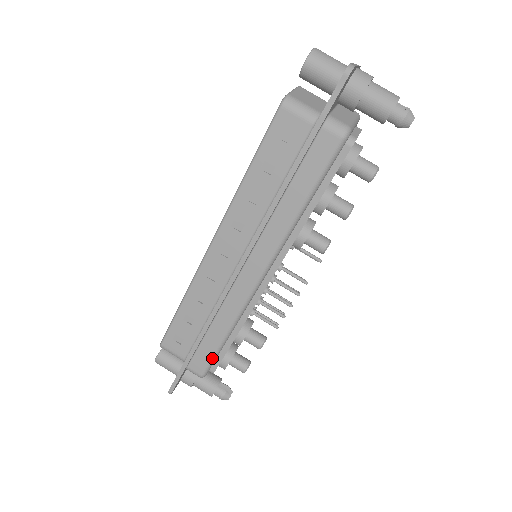
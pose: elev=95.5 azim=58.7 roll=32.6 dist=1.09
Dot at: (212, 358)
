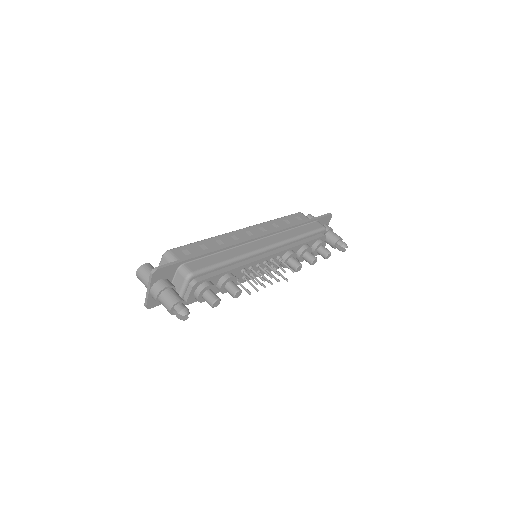
Dot at: (209, 267)
